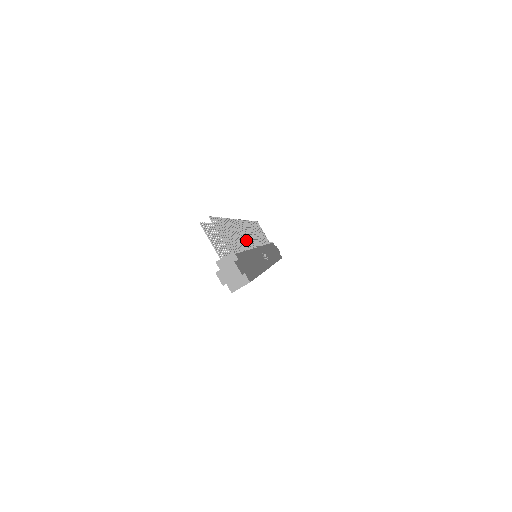
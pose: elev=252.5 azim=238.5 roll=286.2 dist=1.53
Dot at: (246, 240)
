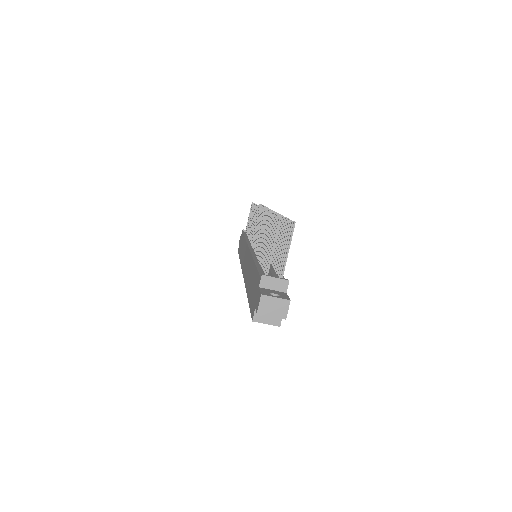
Dot at: occluded
